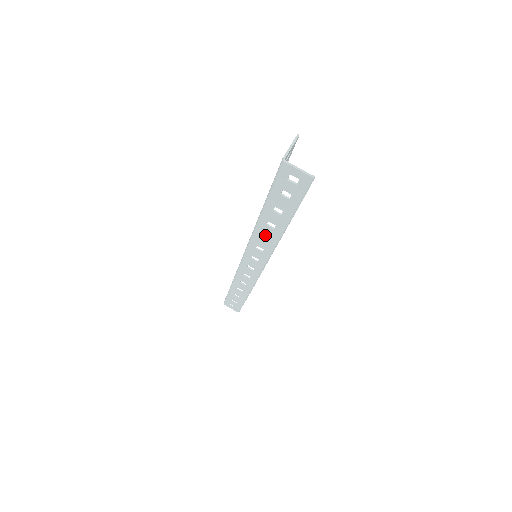
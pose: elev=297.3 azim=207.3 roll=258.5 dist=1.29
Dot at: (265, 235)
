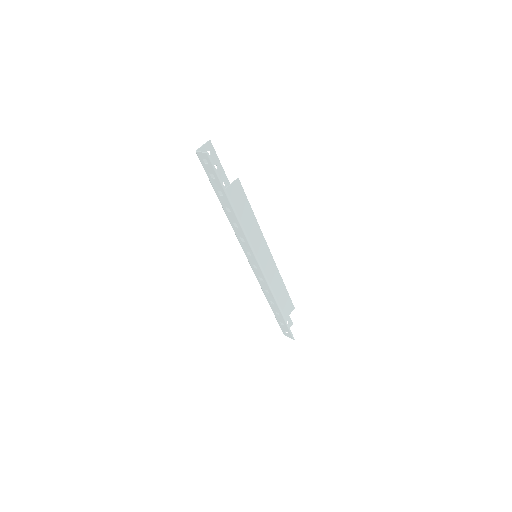
Dot at: (234, 222)
